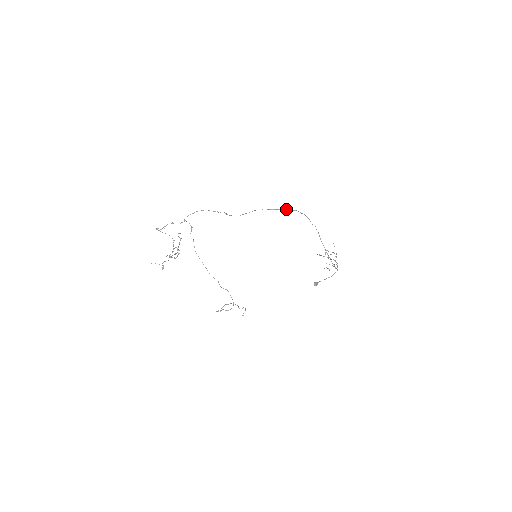
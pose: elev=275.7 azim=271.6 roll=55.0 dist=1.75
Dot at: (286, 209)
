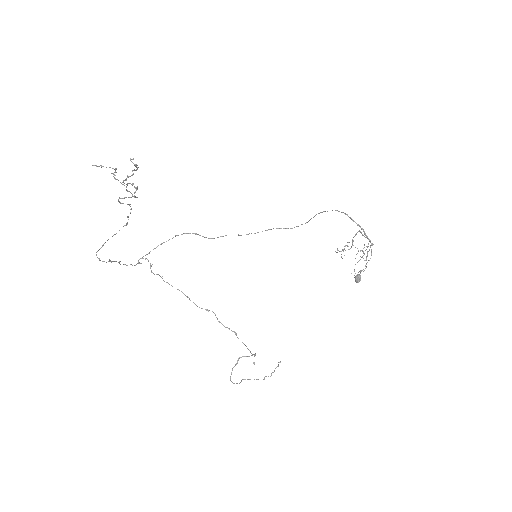
Dot at: (269, 229)
